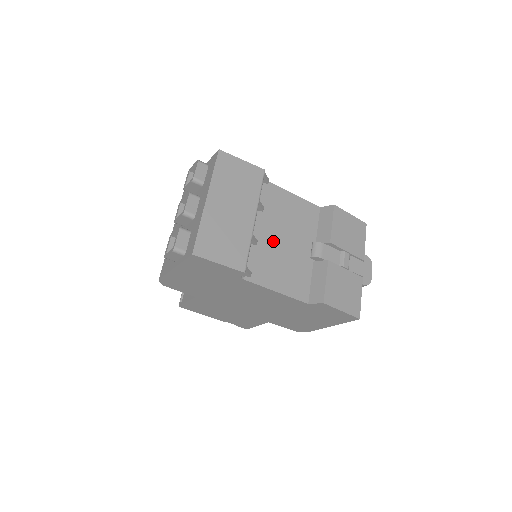
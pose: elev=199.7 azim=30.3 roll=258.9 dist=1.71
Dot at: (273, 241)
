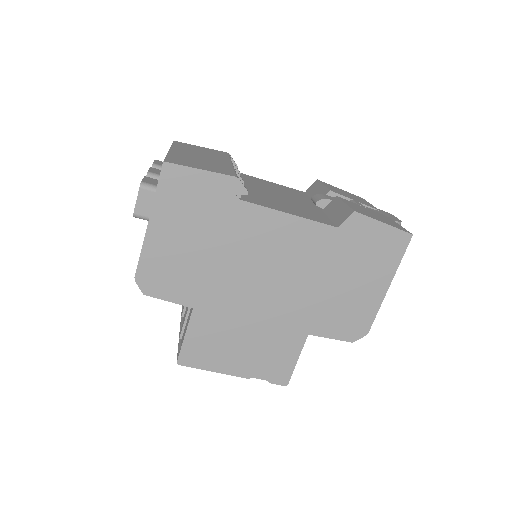
Dot at: (264, 193)
